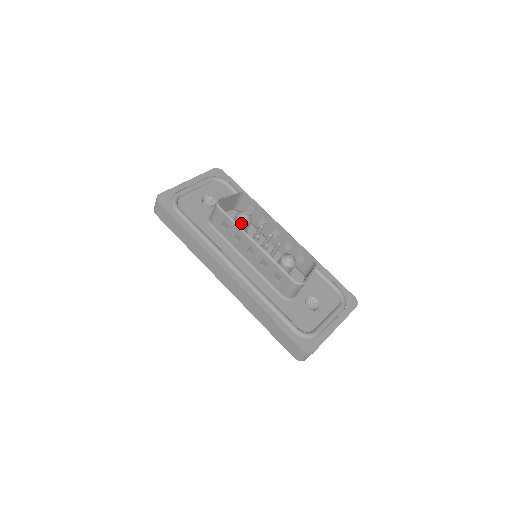
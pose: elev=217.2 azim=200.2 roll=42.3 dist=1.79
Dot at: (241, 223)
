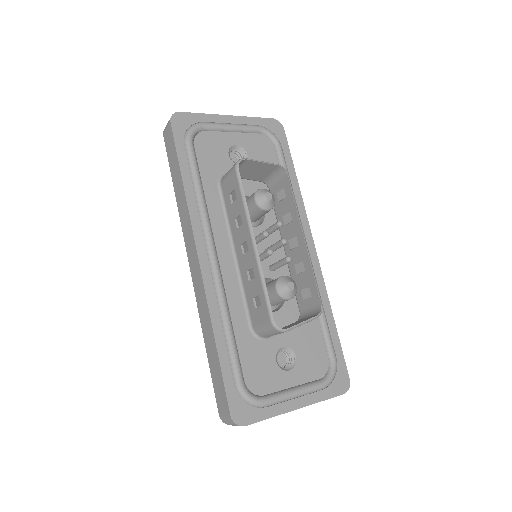
Dot at: (256, 205)
